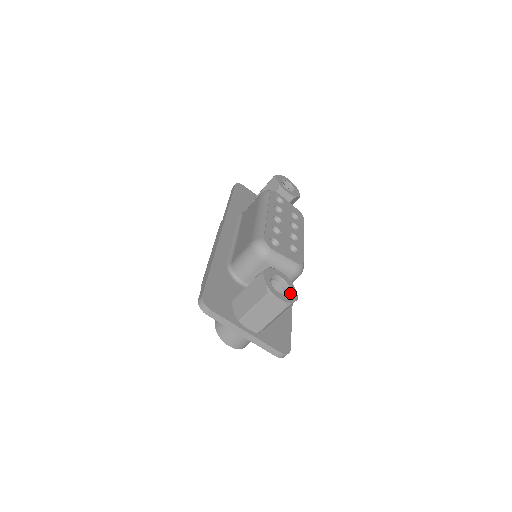
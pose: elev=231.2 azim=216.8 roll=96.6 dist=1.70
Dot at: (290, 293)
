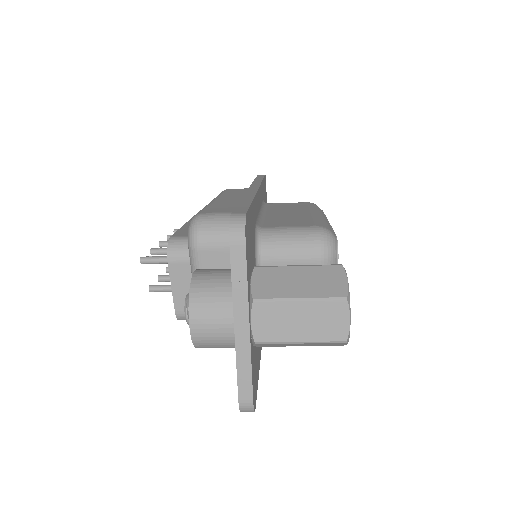
Dot at: occluded
